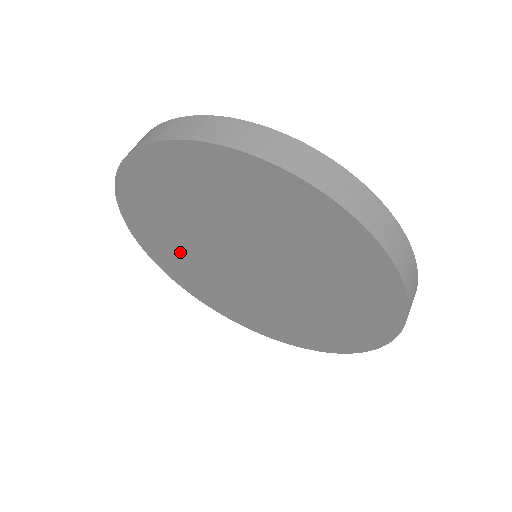
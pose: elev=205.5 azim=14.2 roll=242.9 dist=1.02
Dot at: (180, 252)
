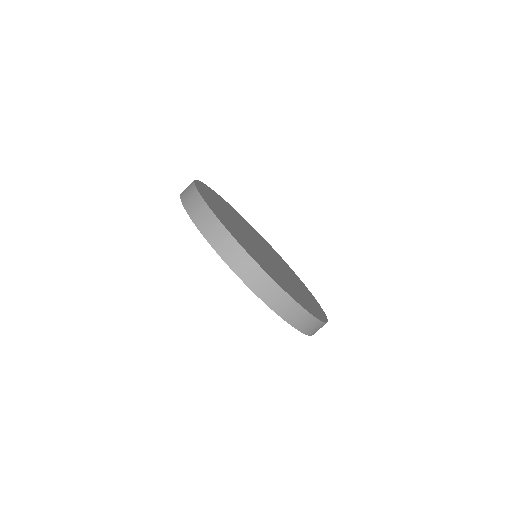
Dot at: occluded
